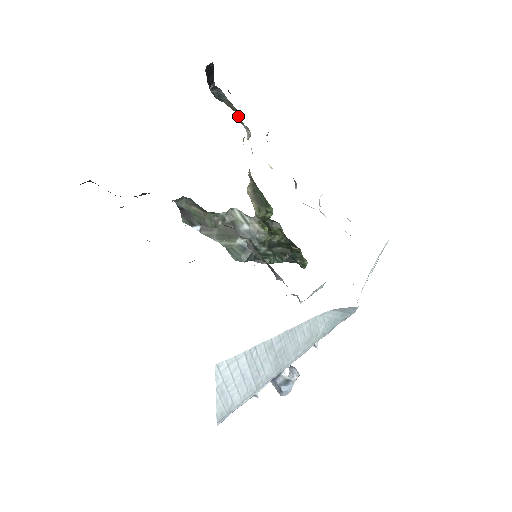
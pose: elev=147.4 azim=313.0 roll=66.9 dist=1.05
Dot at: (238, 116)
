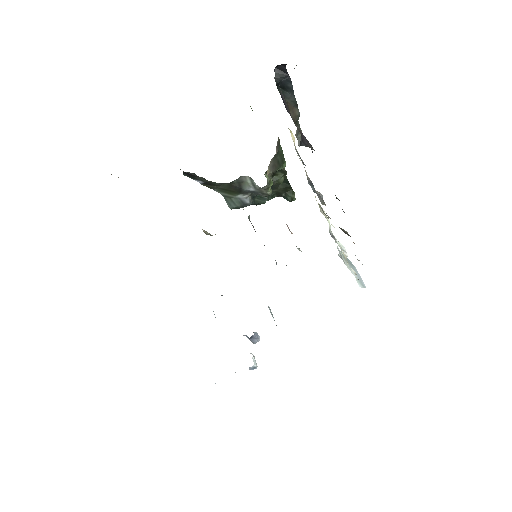
Dot at: (297, 118)
